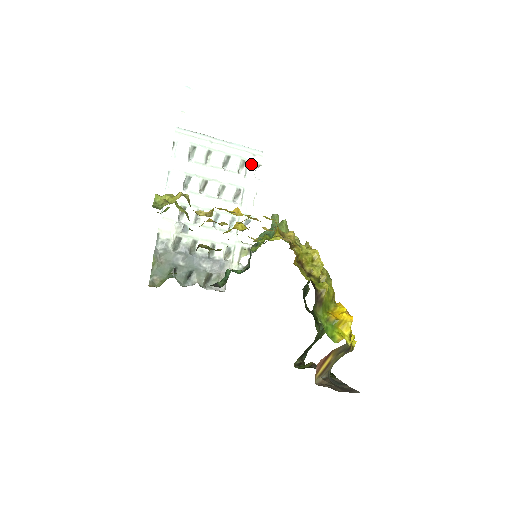
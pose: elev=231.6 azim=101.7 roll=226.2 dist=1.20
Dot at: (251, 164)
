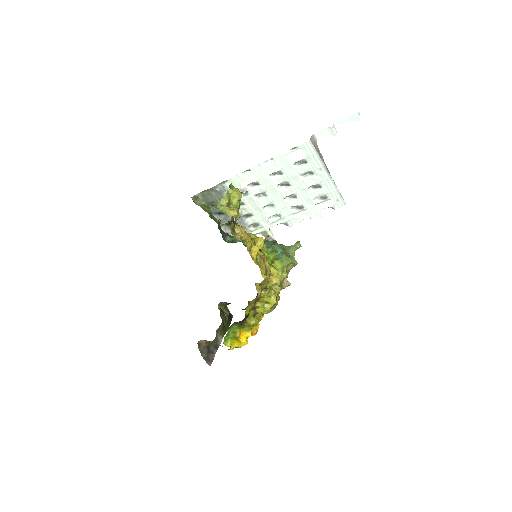
Dot at: (329, 202)
